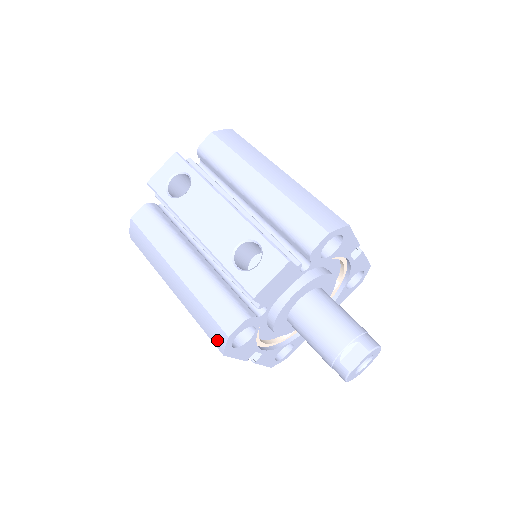
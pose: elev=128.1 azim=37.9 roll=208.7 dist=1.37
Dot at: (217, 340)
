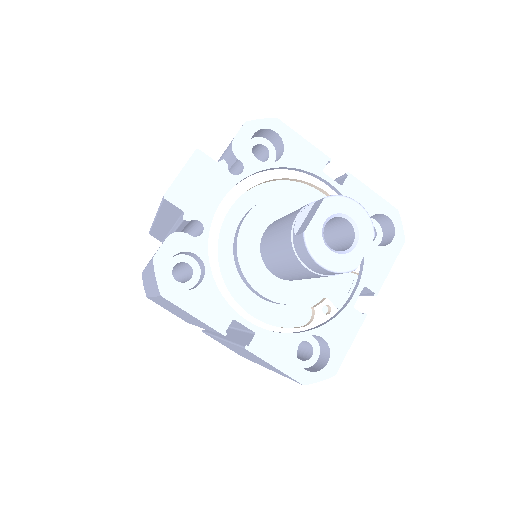
Dot at: (155, 282)
